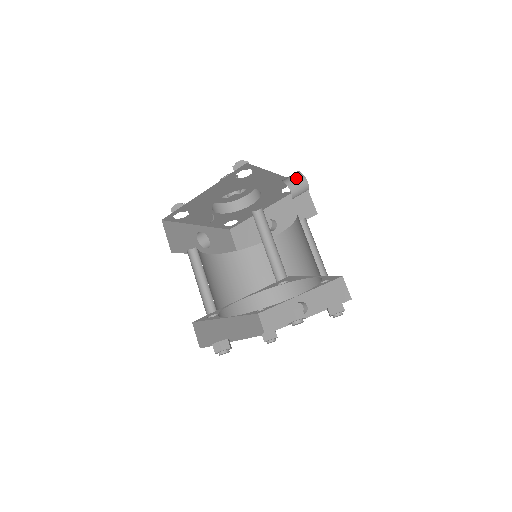
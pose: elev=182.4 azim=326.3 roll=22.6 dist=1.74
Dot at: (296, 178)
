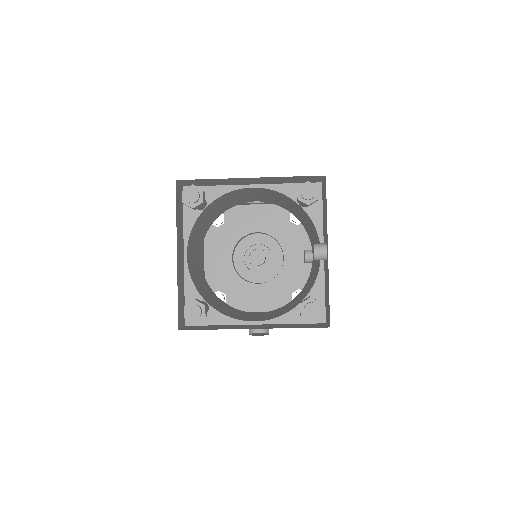
Dot at: occluded
